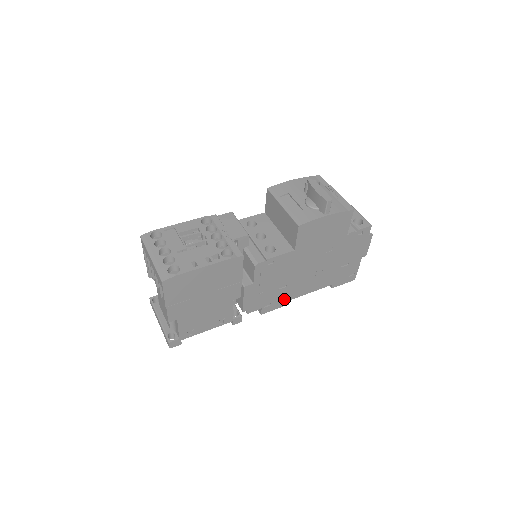
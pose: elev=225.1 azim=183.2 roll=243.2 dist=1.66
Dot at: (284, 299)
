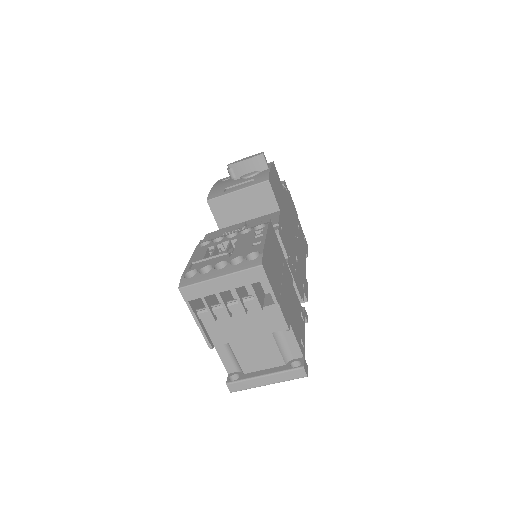
Dot at: (303, 277)
